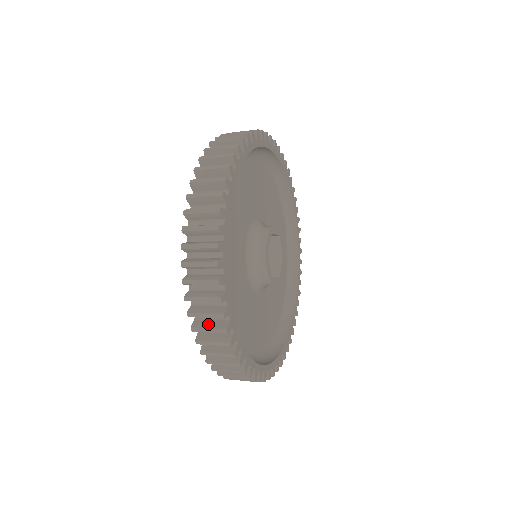
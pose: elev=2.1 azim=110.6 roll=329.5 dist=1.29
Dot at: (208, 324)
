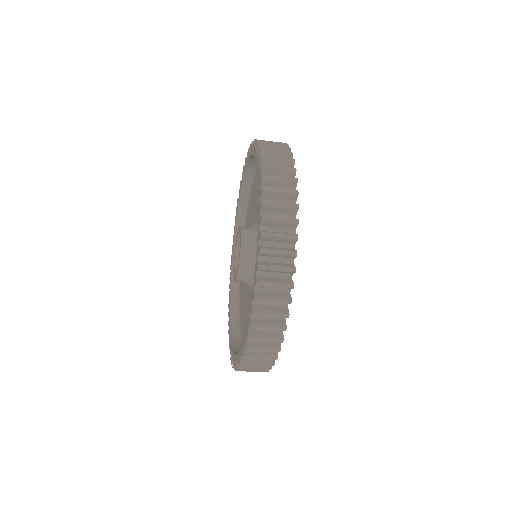
Dot at: (257, 359)
